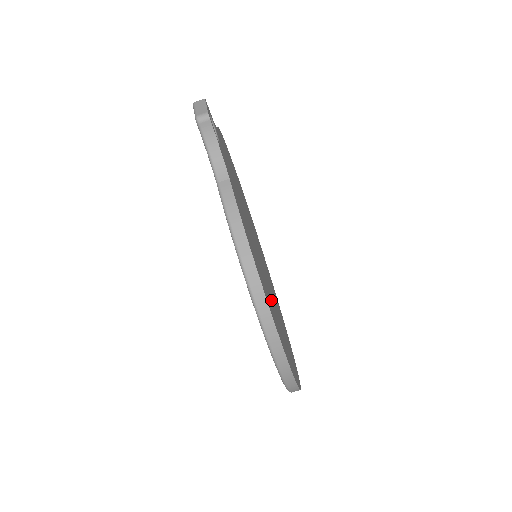
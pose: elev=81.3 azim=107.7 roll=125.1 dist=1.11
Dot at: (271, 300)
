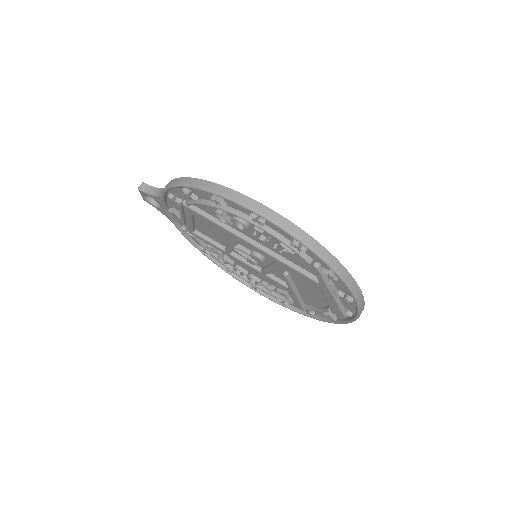
Dot at: occluded
